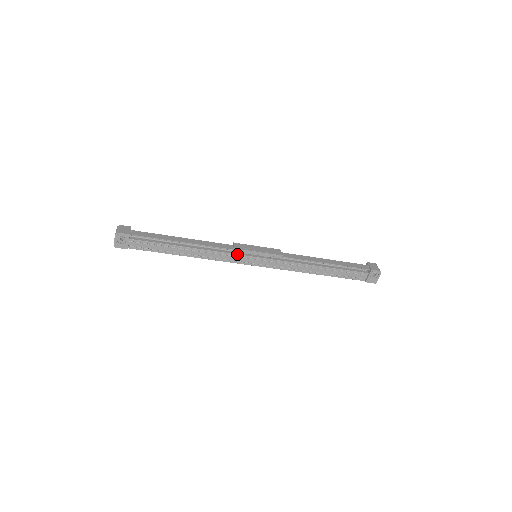
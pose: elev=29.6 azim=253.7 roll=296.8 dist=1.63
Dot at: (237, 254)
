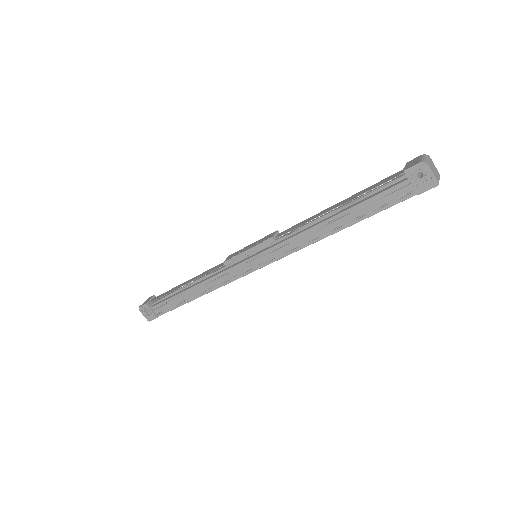
Dot at: (232, 267)
